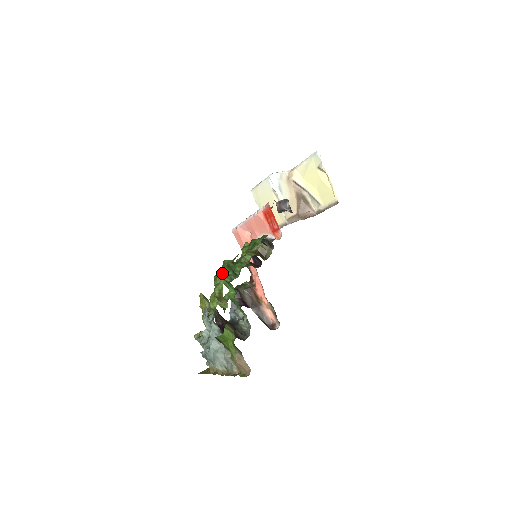
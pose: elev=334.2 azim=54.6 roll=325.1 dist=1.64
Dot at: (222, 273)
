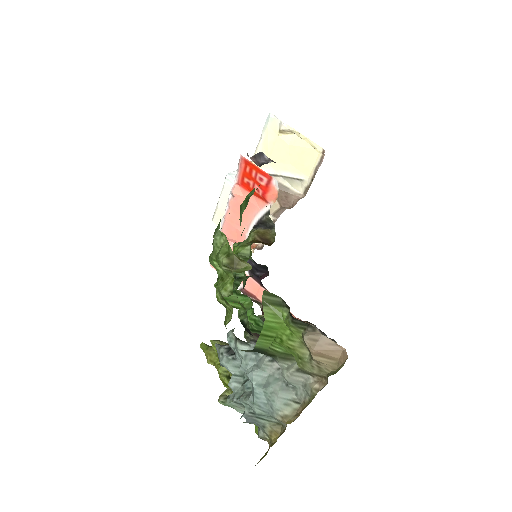
Dot at: (218, 233)
